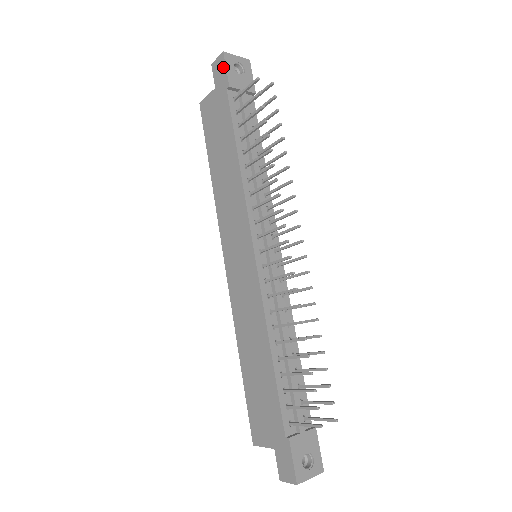
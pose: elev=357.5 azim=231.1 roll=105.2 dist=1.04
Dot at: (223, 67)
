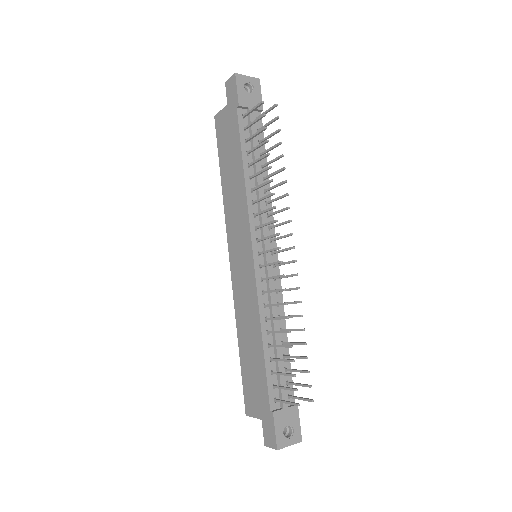
Dot at: (234, 87)
